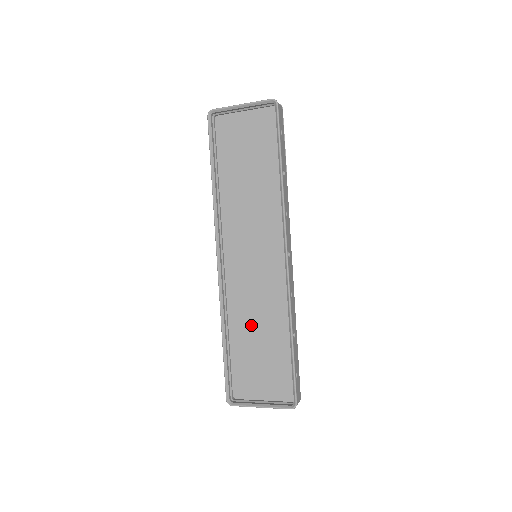
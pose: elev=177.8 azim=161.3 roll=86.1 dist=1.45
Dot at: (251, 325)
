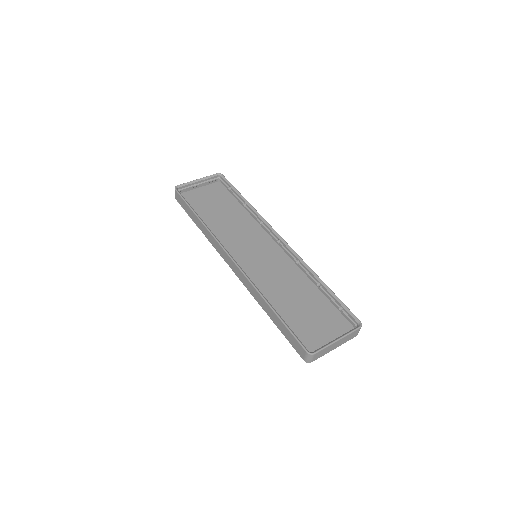
Dot at: (283, 298)
